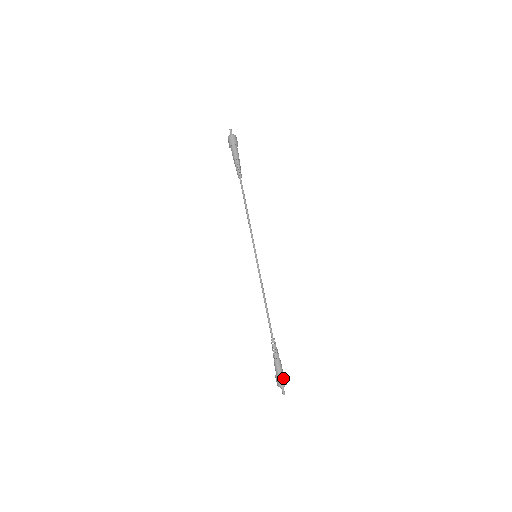
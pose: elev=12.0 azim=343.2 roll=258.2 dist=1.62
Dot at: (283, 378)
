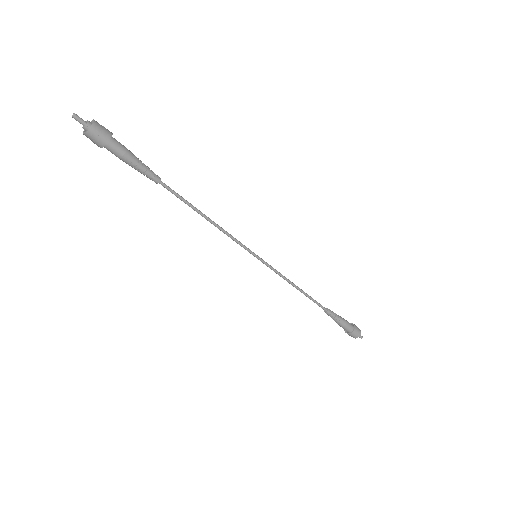
Dot at: (356, 332)
